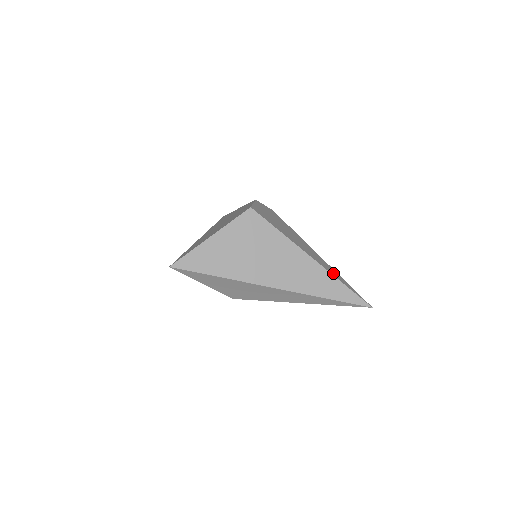
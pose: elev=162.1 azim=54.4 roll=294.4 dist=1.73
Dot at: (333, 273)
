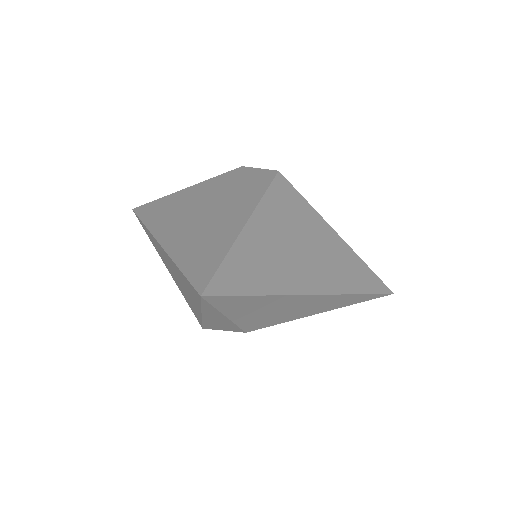
Dot at: occluded
